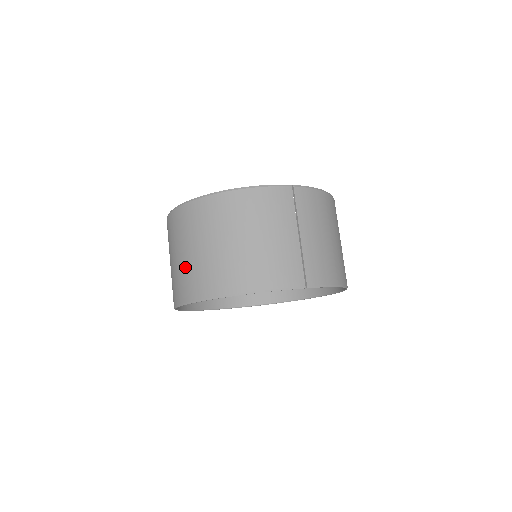
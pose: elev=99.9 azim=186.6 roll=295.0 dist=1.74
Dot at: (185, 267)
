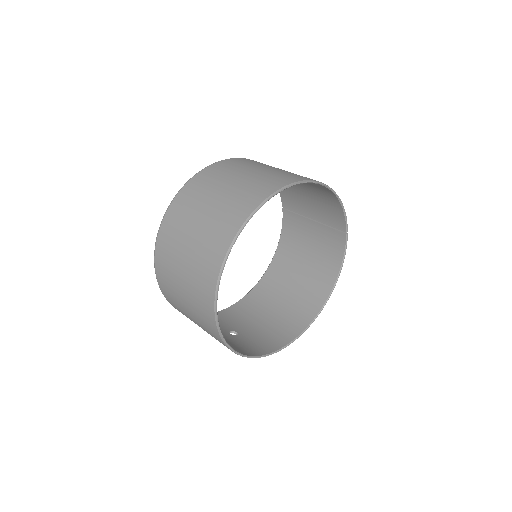
Dot at: (275, 172)
